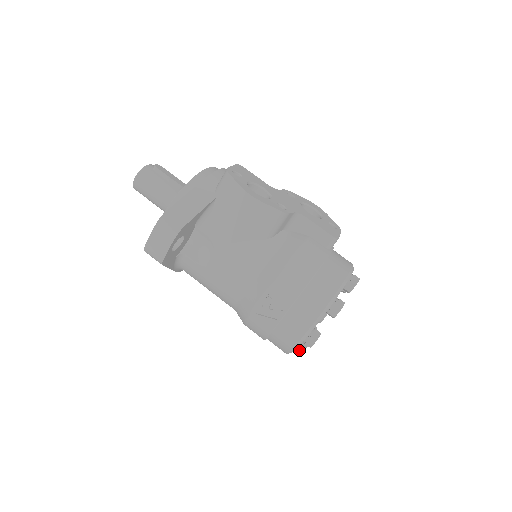
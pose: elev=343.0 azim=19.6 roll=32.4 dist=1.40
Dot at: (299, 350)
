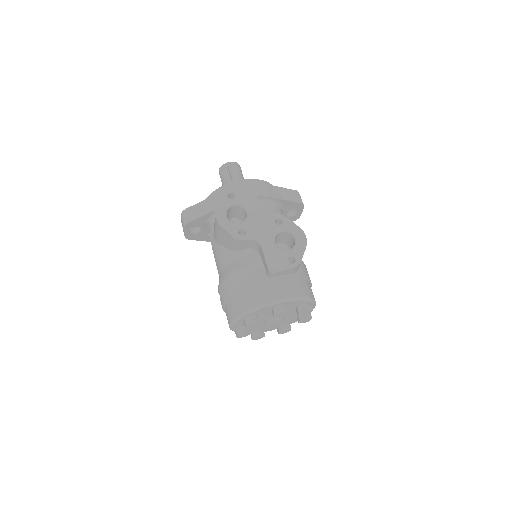
Dot at: (251, 335)
